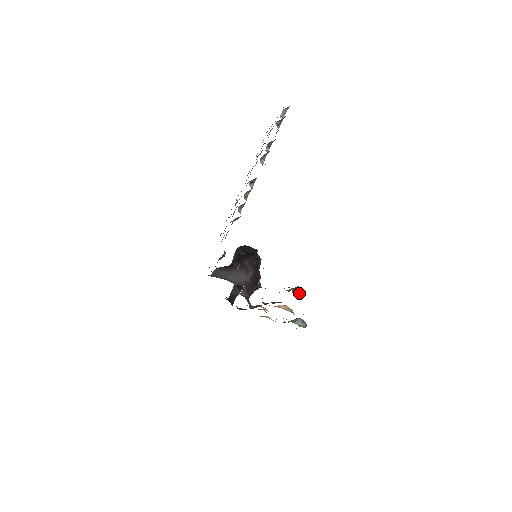
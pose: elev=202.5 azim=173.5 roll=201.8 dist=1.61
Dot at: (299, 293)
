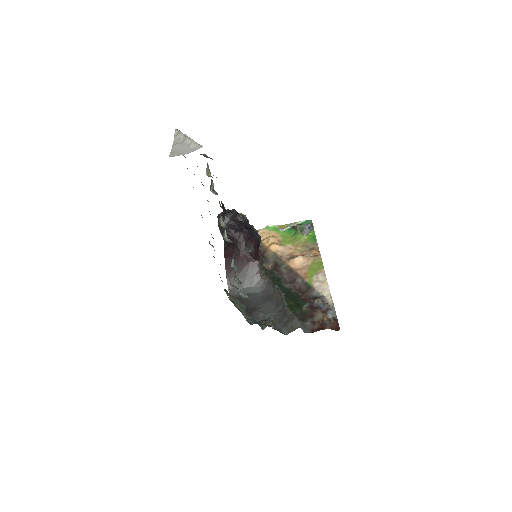
Dot at: (330, 308)
